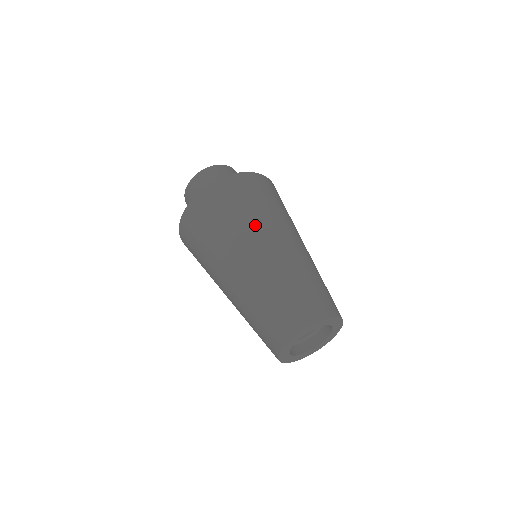
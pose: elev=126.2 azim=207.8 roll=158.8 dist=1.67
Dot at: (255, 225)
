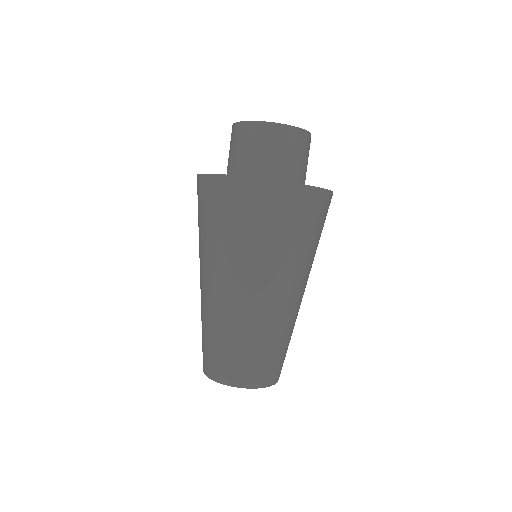
Dot at: (211, 254)
